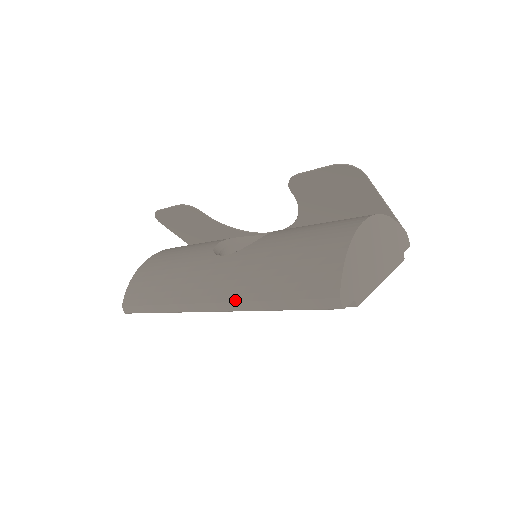
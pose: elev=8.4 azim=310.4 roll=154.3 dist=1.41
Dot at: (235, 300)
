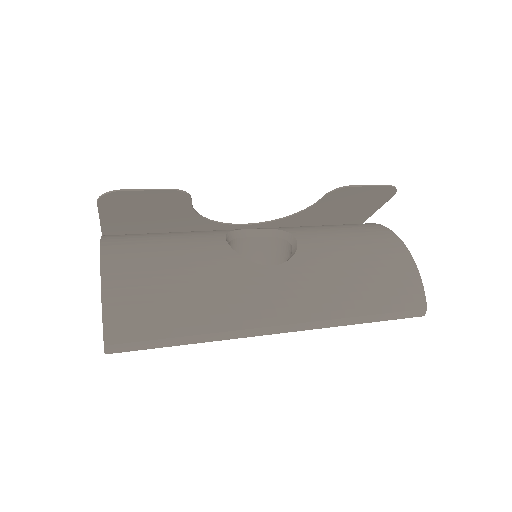
Dot at: (323, 319)
